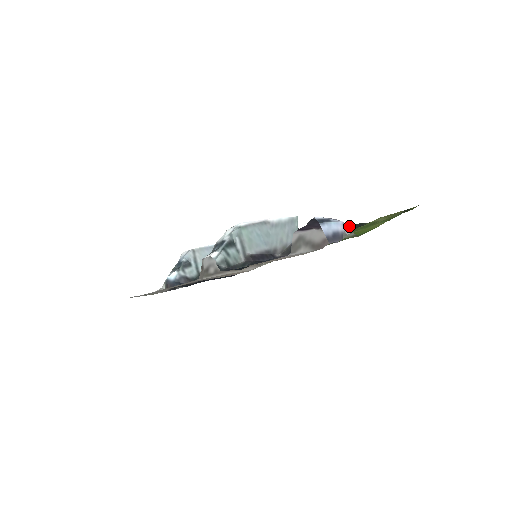
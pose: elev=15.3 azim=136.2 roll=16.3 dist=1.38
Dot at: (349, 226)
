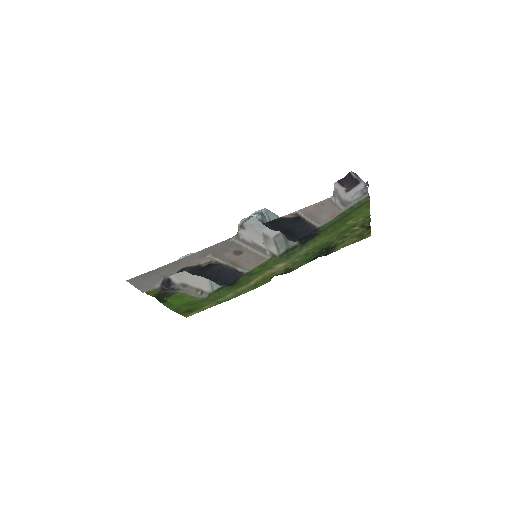
Dot at: (316, 256)
